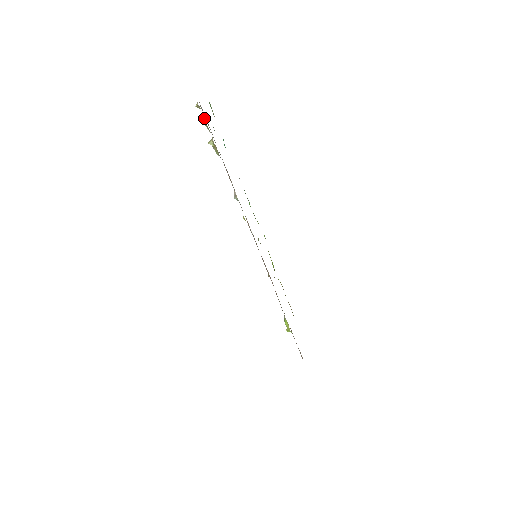
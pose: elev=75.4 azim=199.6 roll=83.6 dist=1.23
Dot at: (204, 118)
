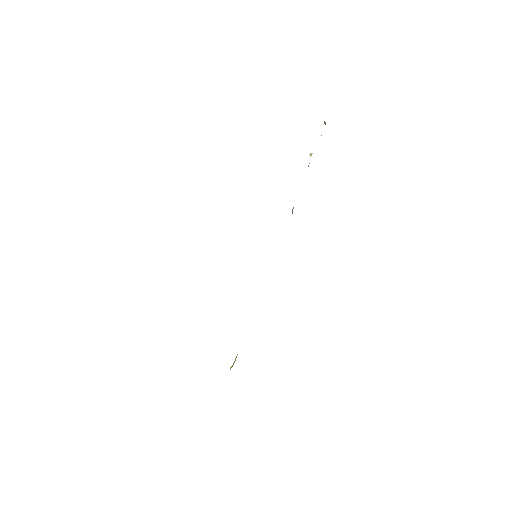
Dot at: occluded
